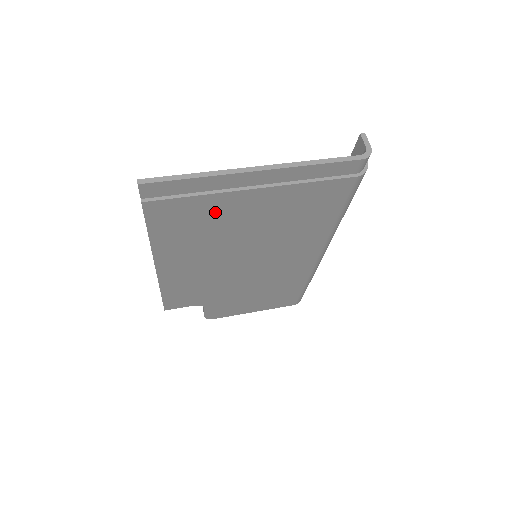
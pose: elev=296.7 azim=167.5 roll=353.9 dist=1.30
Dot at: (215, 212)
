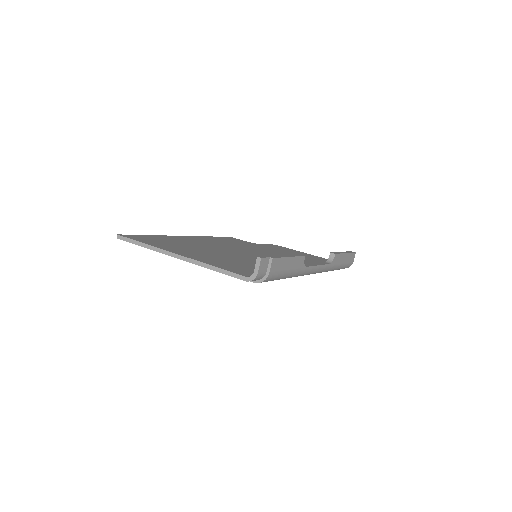
Dot at: occluded
